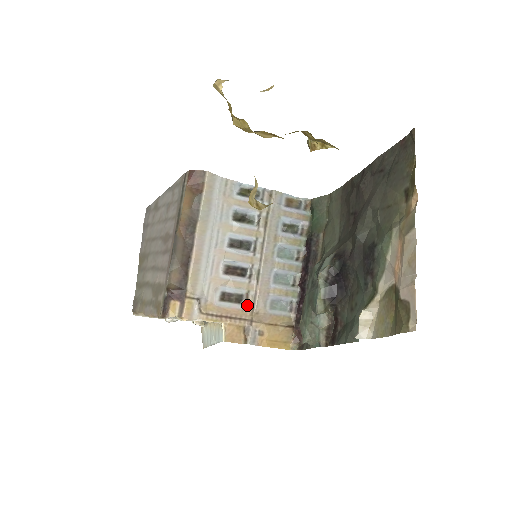
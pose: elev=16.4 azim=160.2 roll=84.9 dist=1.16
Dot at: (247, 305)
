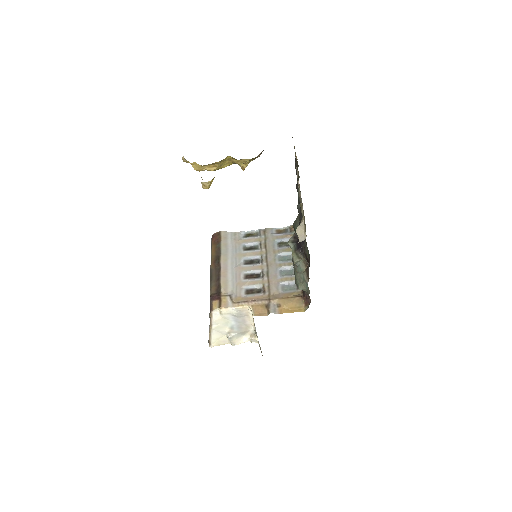
Dot at: (265, 292)
